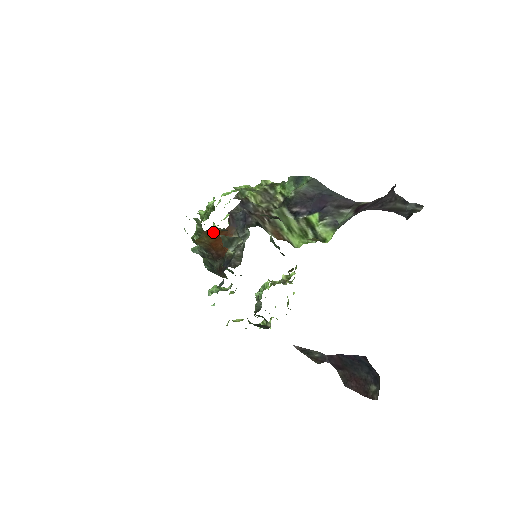
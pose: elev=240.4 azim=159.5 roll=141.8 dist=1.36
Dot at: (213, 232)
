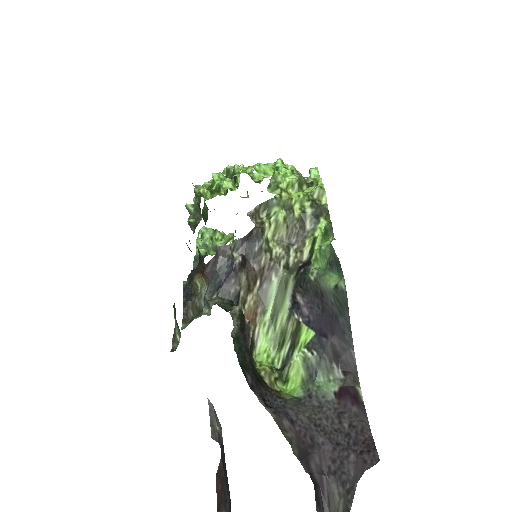
Dot at: occluded
